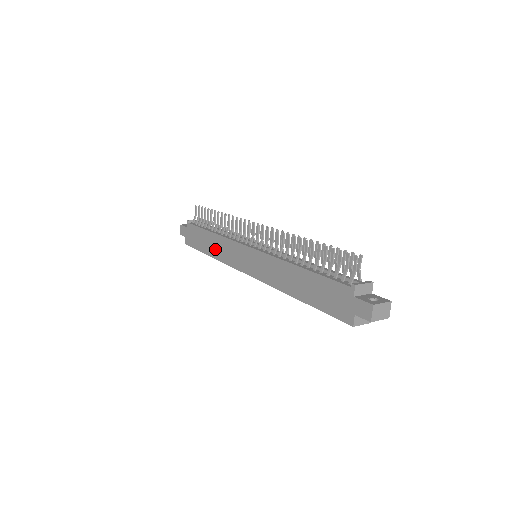
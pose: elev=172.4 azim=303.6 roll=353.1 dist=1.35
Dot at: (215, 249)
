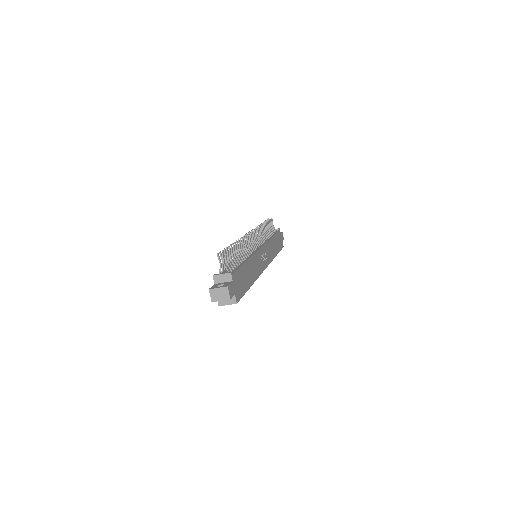
Dot at: occluded
